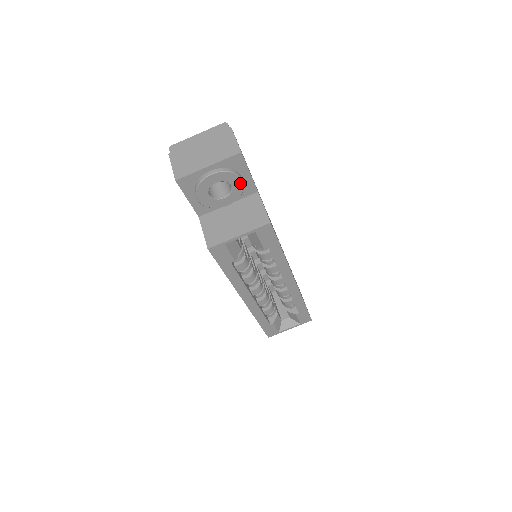
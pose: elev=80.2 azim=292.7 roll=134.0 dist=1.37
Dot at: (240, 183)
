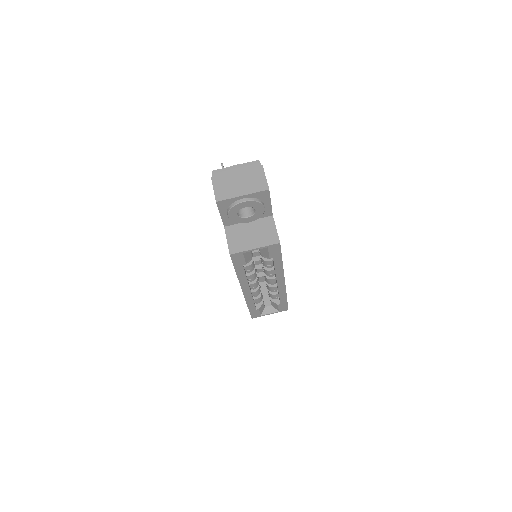
Dot at: (262, 209)
